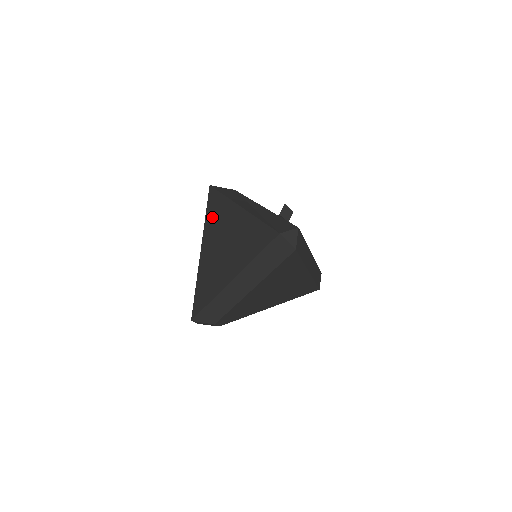
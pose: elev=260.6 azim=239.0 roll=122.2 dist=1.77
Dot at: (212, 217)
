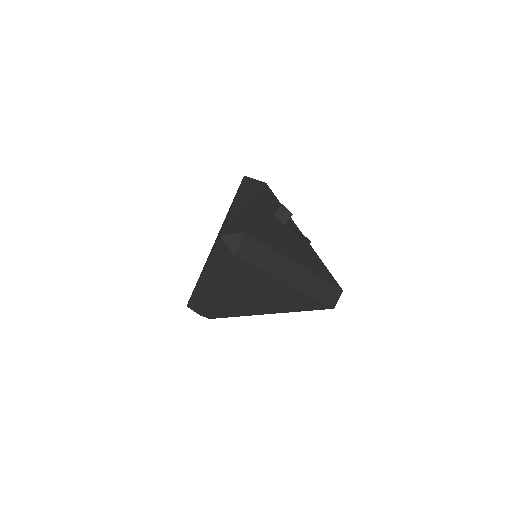
Dot at: occluded
